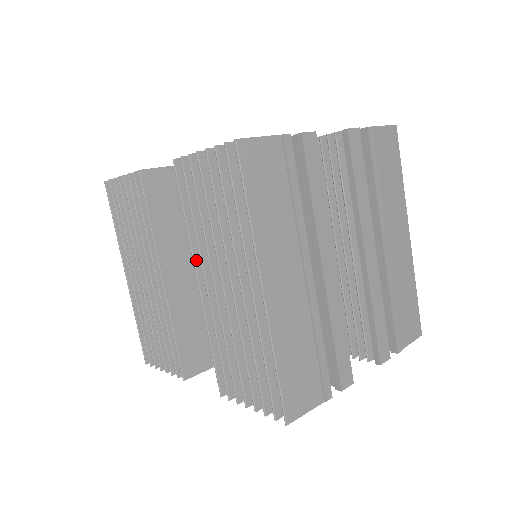
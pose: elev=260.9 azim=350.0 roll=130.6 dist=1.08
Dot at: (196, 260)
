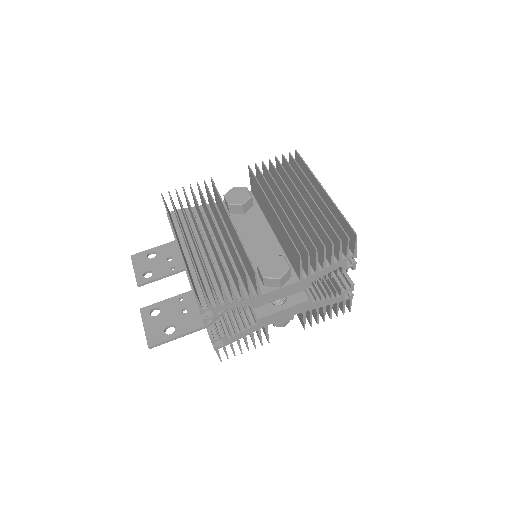
Dot at: occluded
